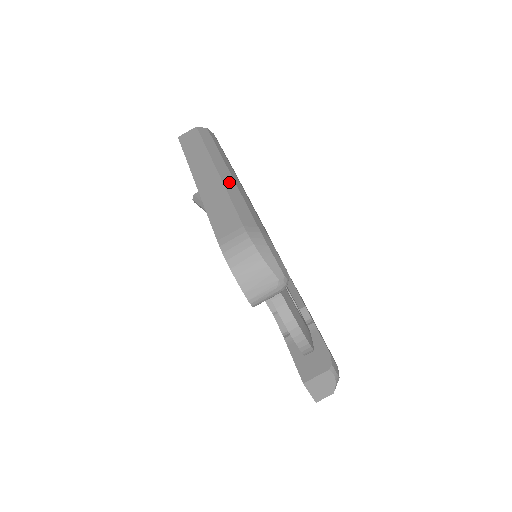
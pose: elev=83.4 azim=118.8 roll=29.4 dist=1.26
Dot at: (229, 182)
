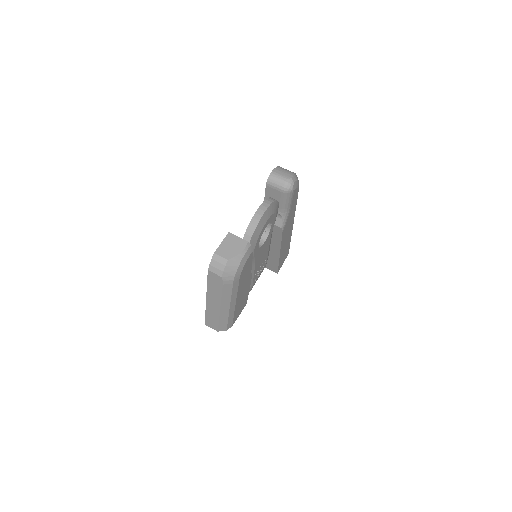
Dot at: occluded
